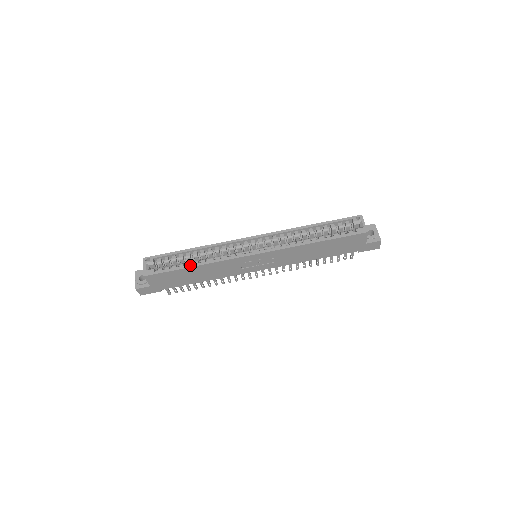
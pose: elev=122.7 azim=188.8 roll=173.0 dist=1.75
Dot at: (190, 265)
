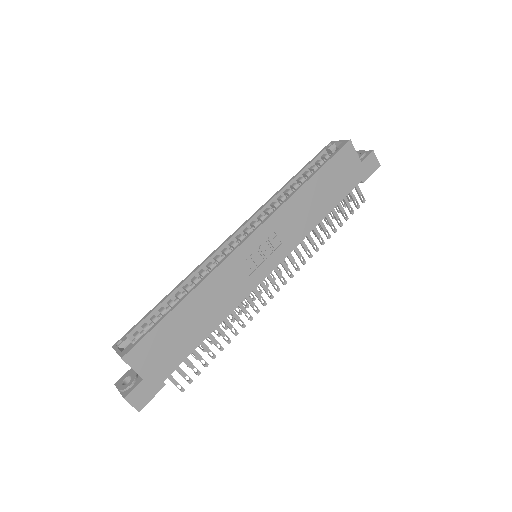
Dot at: (177, 302)
